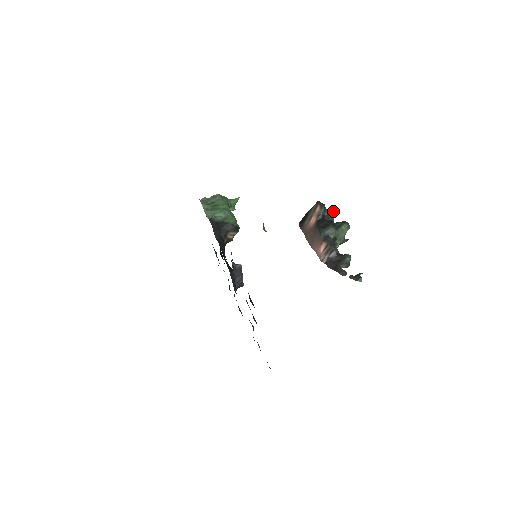
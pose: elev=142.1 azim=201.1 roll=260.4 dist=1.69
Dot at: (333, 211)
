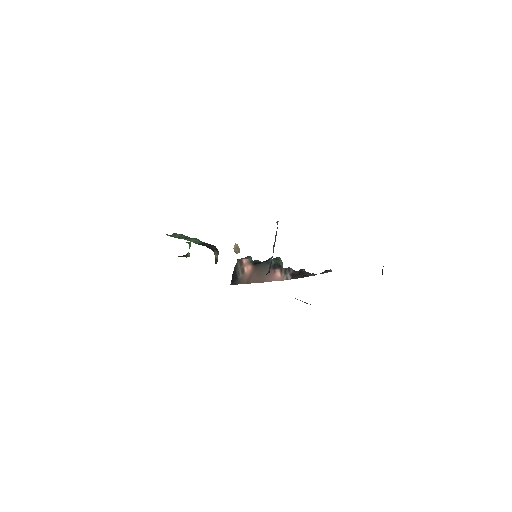
Dot at: (257, 260)
